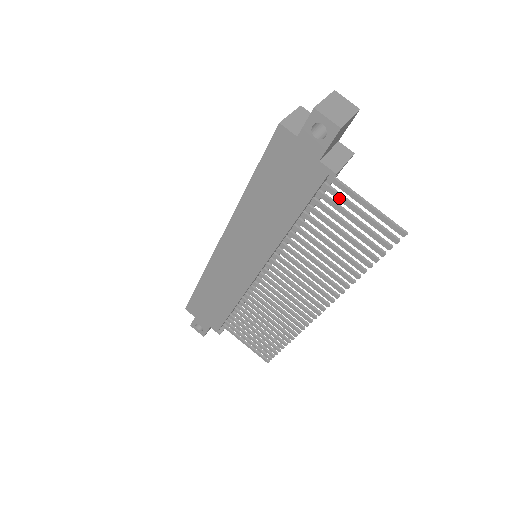
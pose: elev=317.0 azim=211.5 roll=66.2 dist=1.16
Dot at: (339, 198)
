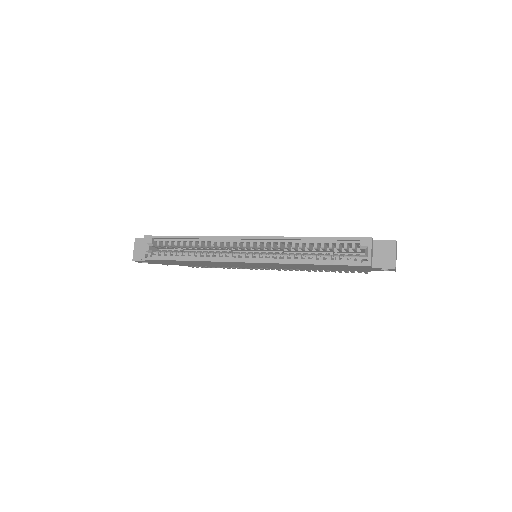
Dot at: occluded
